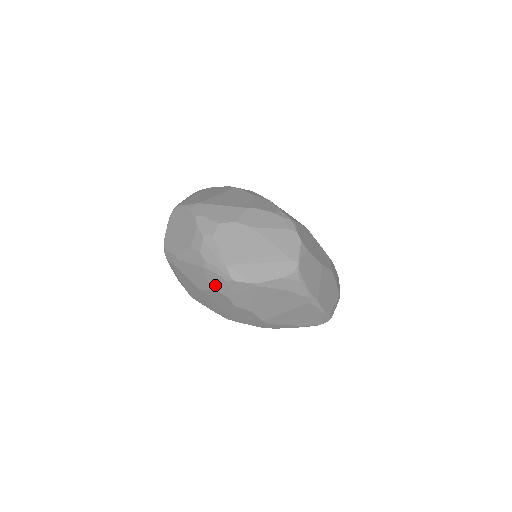
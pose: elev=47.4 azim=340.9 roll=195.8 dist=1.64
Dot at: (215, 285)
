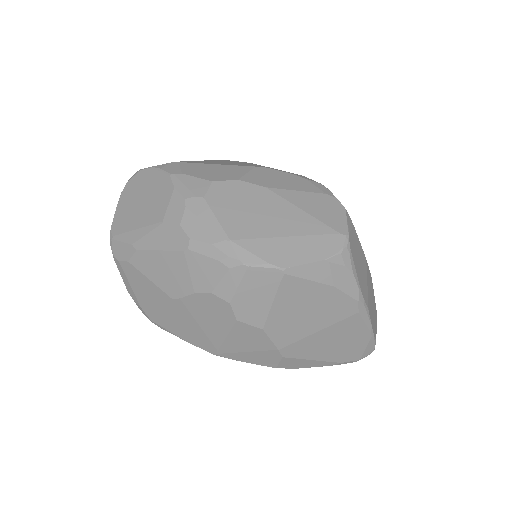
Dot at: (206, 281)
